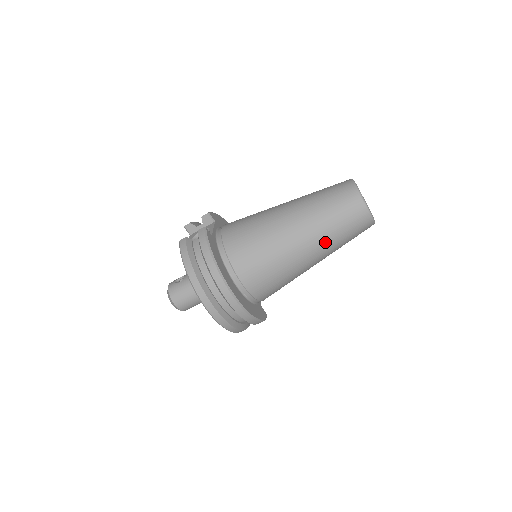
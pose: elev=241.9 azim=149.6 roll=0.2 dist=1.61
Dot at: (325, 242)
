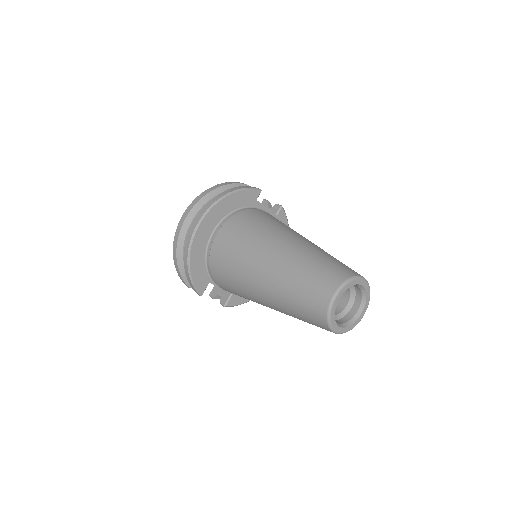
Dot at: (283, 276)
